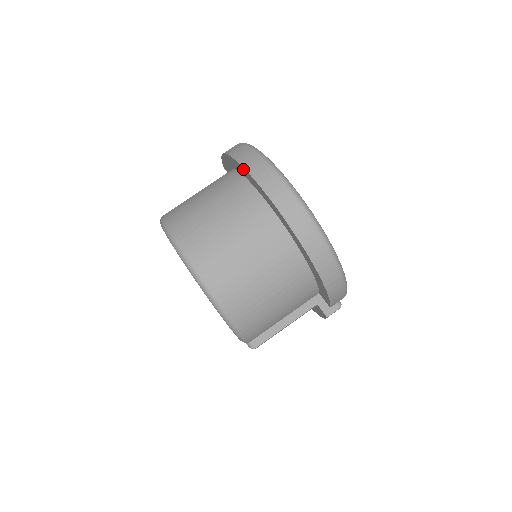
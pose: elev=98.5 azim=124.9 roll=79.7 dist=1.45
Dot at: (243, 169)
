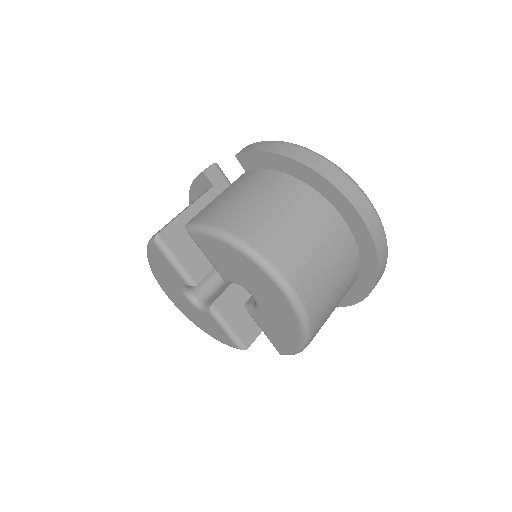
Dot at: (331, 187)
